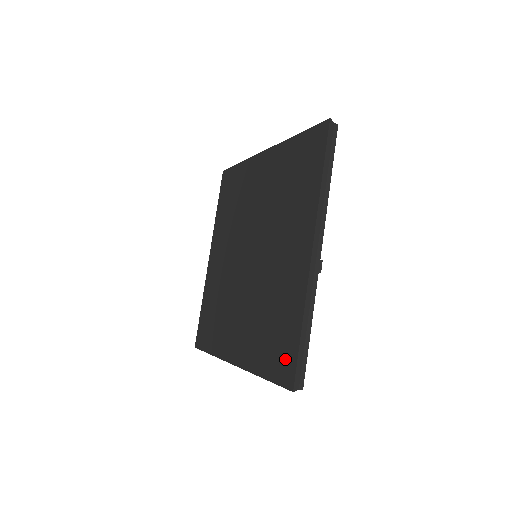
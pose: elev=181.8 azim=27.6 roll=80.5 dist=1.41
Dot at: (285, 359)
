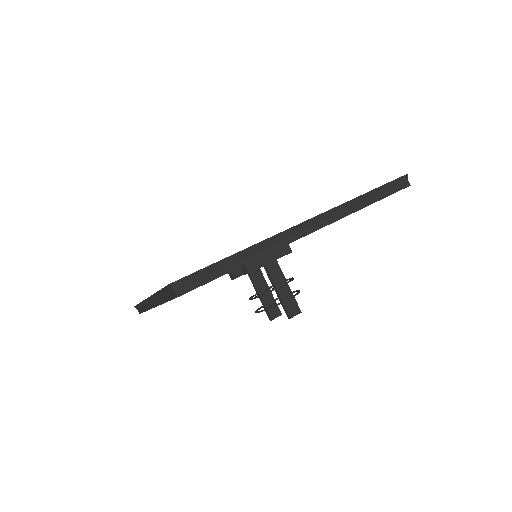
Dot at: occluded
